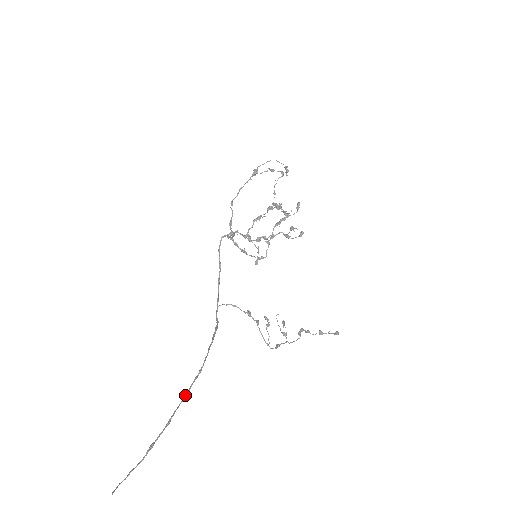
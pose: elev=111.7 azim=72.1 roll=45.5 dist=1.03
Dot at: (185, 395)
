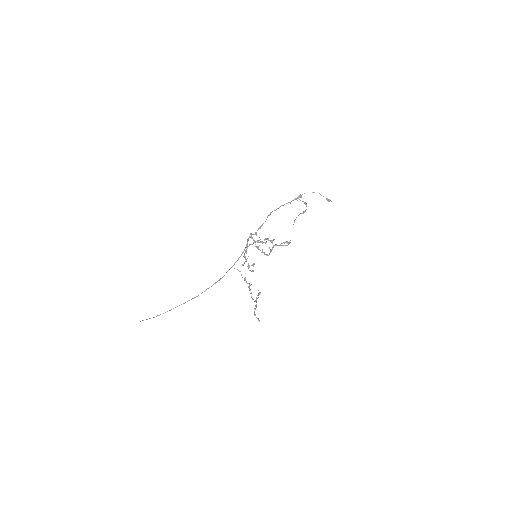
Dot at: occluded
